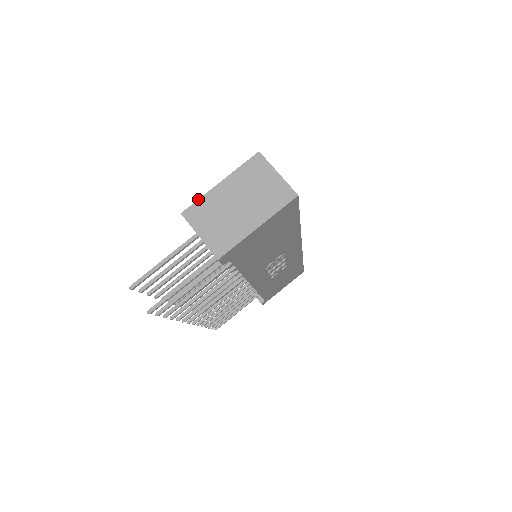
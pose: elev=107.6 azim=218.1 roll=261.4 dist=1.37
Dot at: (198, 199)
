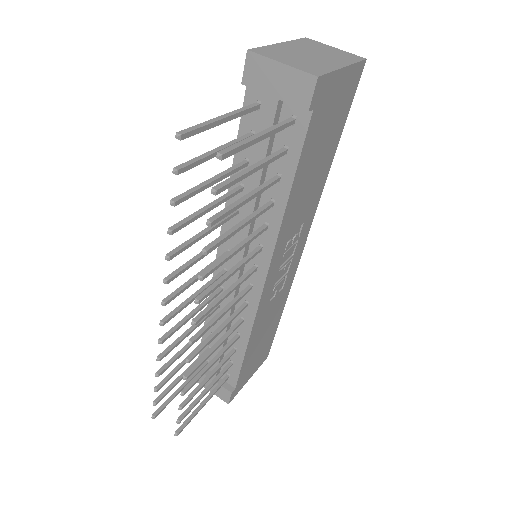
Dot at: (262, 46)
